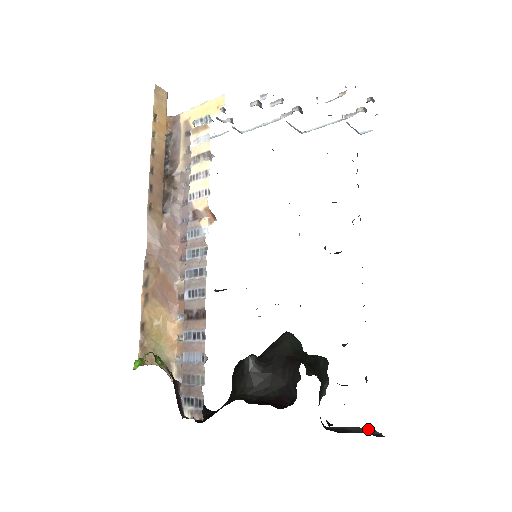
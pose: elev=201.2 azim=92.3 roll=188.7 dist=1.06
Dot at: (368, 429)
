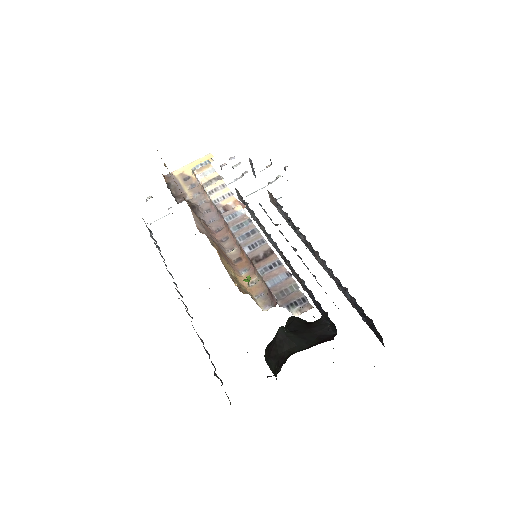
Dot at: occluded
